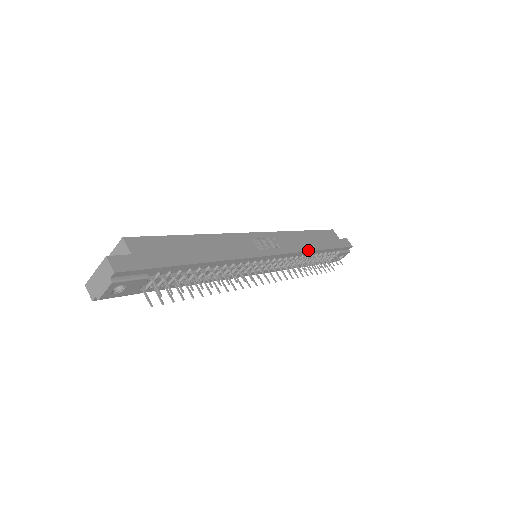
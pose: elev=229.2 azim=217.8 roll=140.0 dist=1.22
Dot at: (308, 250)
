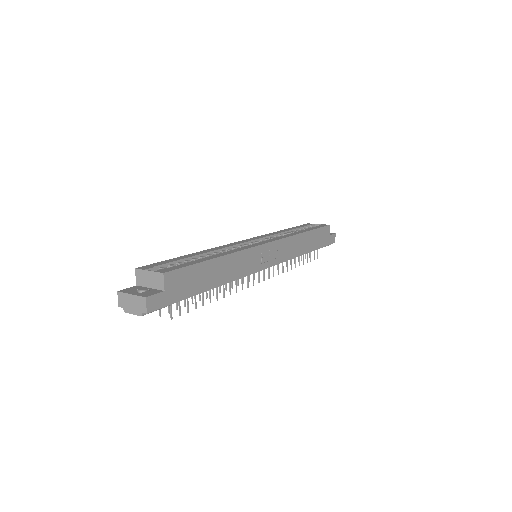
Dot at: (298, 255)
